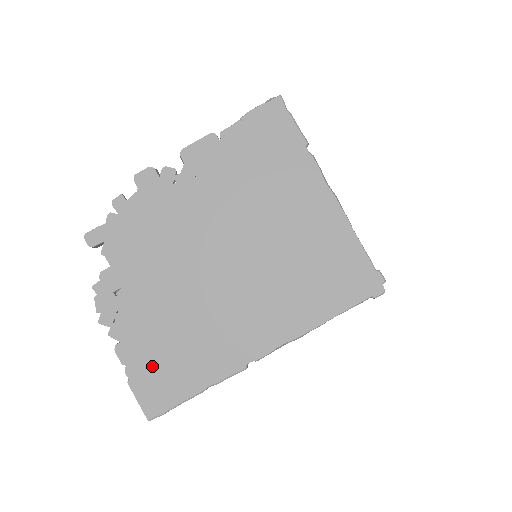
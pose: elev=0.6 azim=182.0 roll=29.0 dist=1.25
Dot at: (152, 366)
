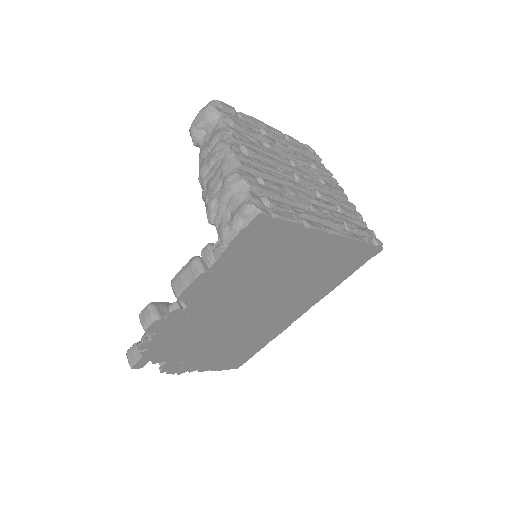
Dot at: (228, 360)
